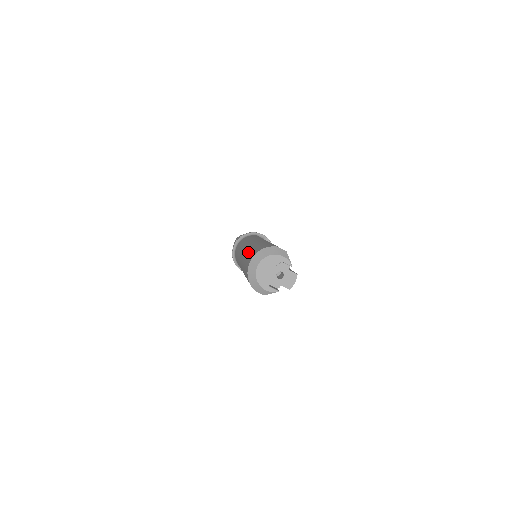
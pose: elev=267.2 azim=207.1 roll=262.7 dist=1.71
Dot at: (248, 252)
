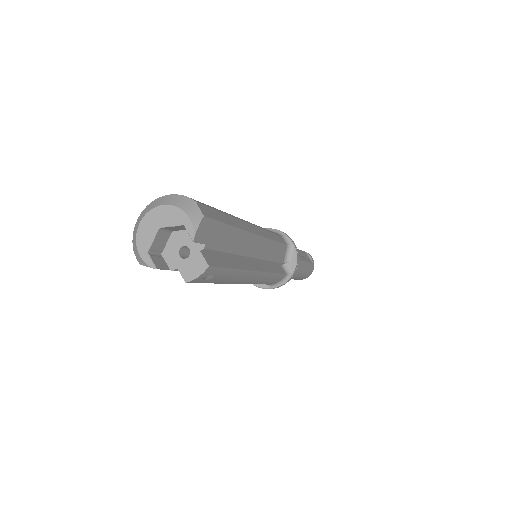
Dot at: occluded
